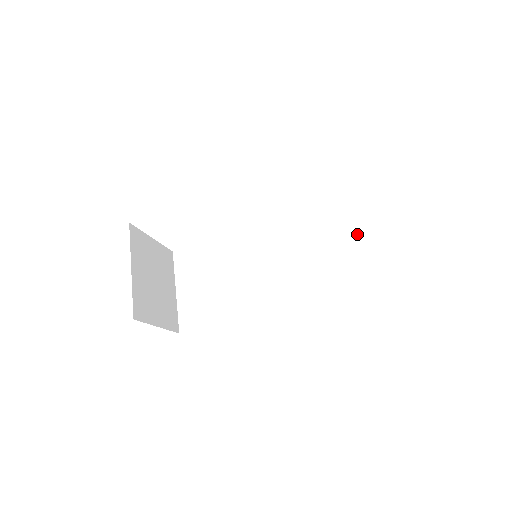
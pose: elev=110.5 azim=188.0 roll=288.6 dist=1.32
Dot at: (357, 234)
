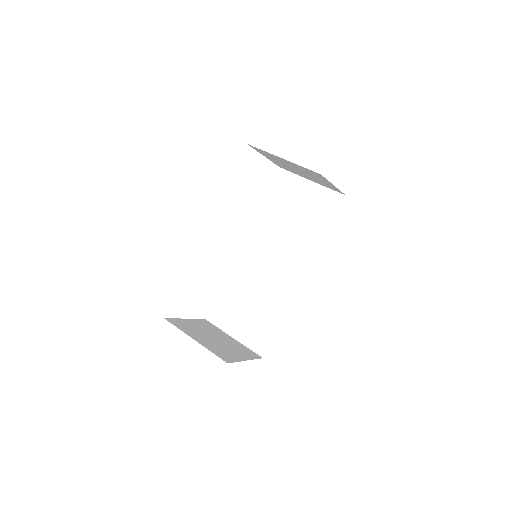
Dot at: (297, 187)
